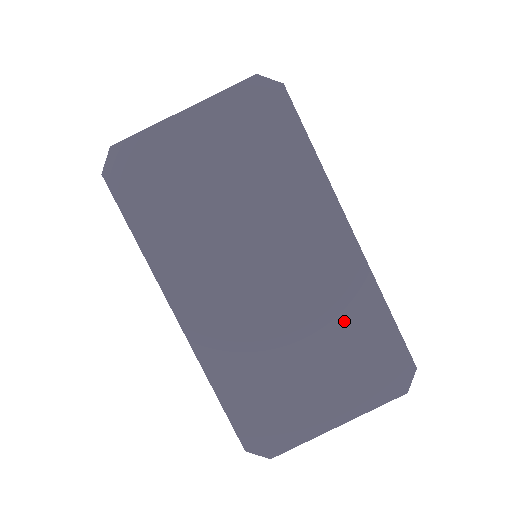
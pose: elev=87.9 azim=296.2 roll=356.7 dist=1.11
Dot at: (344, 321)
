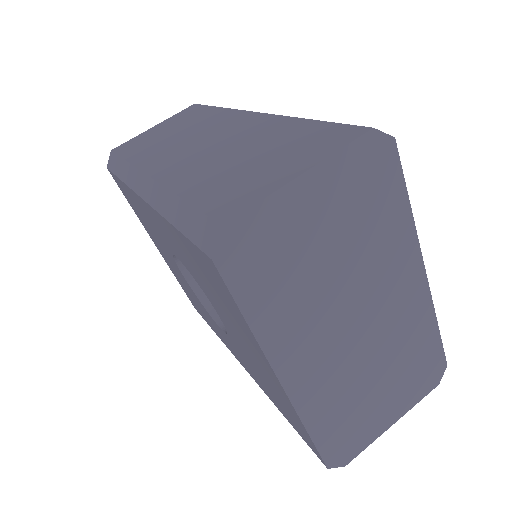
Dot at: (409, 346)
